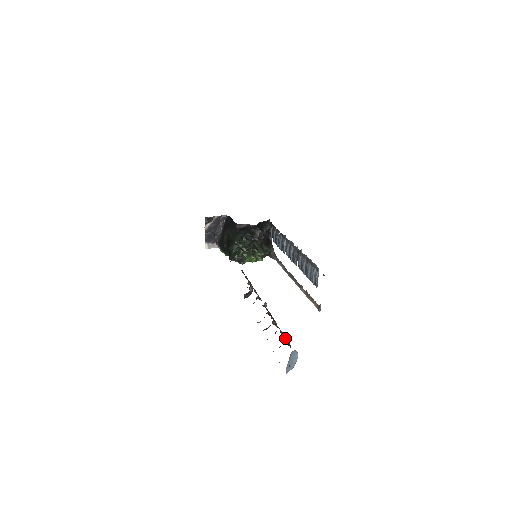
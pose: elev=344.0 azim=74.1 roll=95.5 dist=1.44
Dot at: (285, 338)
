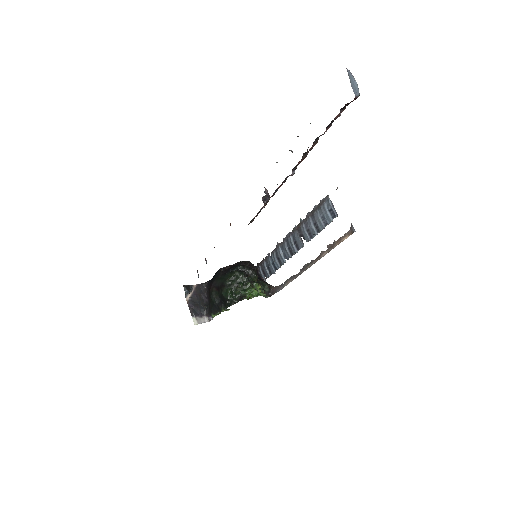
Dot at: occluded
